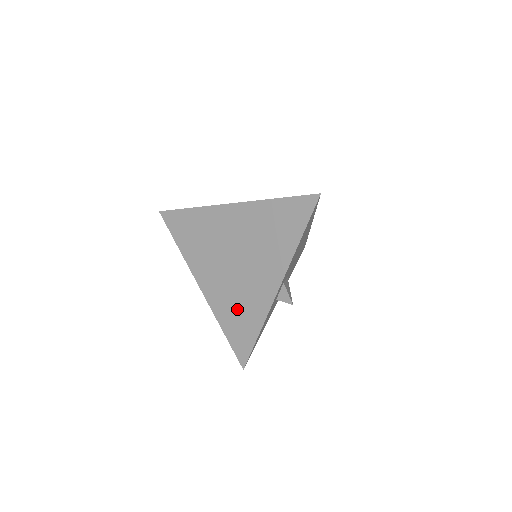
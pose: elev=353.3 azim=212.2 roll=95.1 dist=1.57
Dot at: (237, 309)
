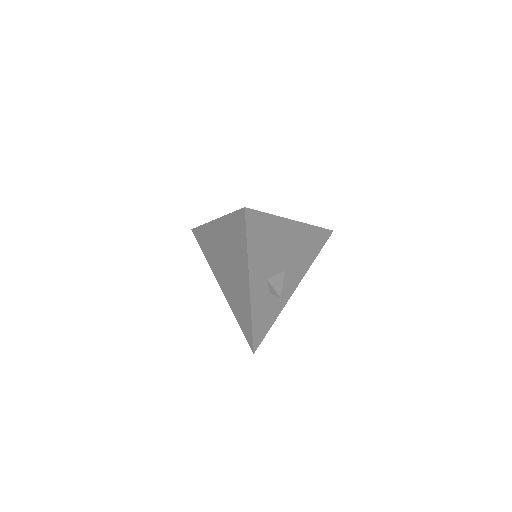
Dot at: (238, 305)
